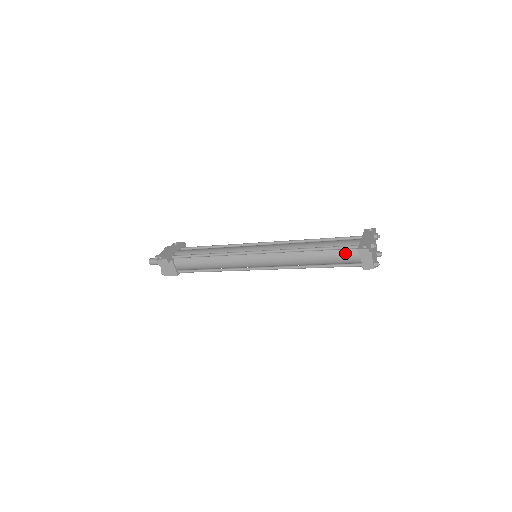
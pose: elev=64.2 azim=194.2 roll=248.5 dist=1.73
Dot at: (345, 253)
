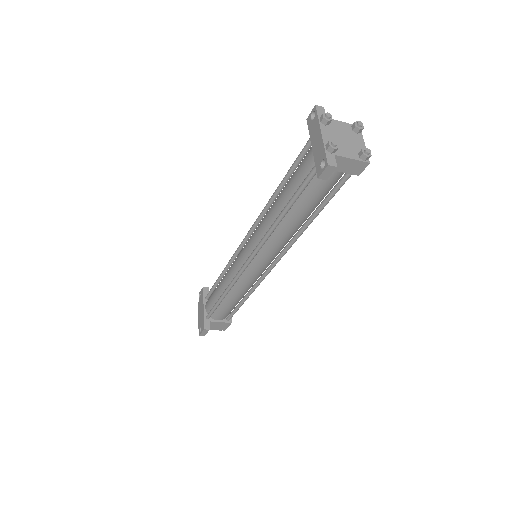
Dot at: (316, 184)
